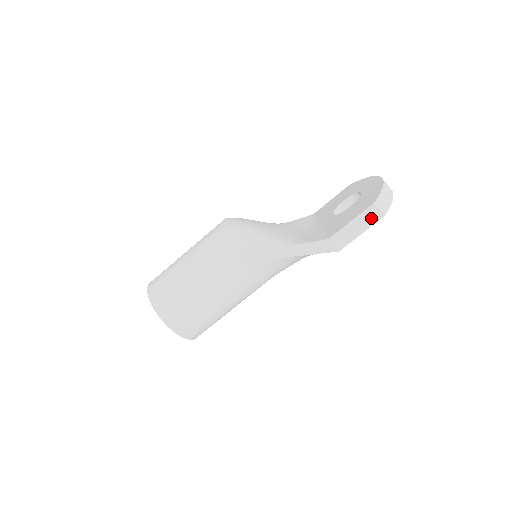
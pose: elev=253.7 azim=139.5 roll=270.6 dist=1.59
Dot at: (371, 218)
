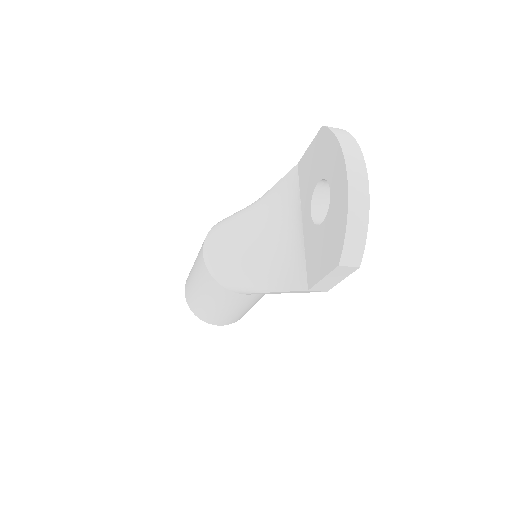
Dot at: (344, 272)
